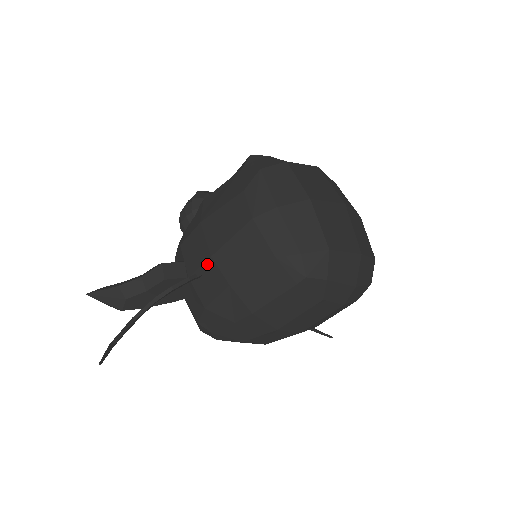
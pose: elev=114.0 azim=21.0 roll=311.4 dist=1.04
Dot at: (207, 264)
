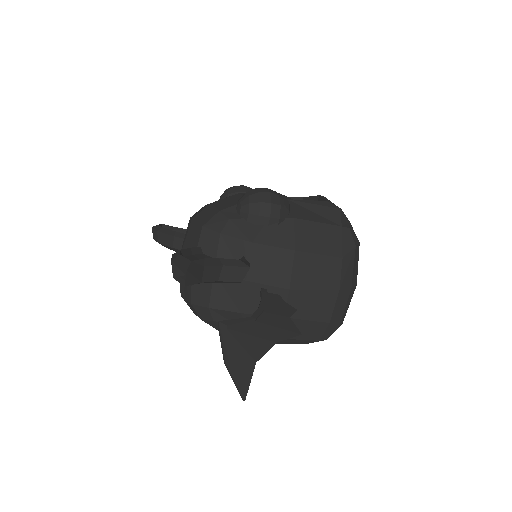
Dot at: (279, 290)
